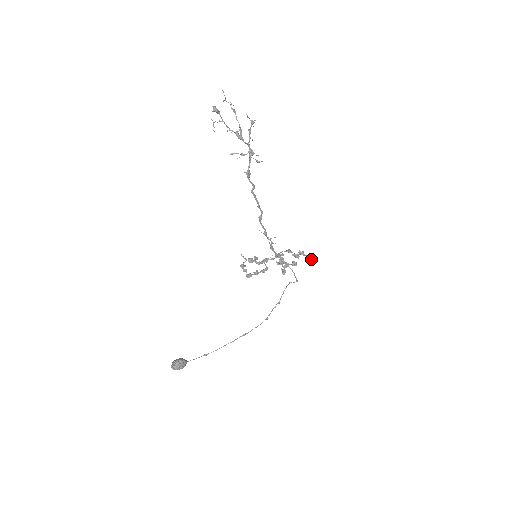
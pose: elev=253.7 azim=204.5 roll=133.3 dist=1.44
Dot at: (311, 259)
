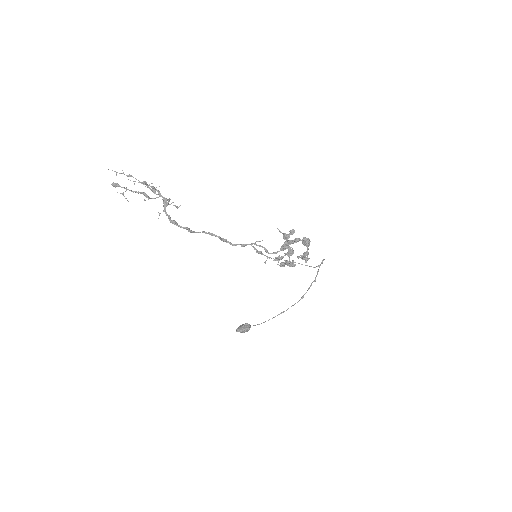
Dot at: (303, 259)
